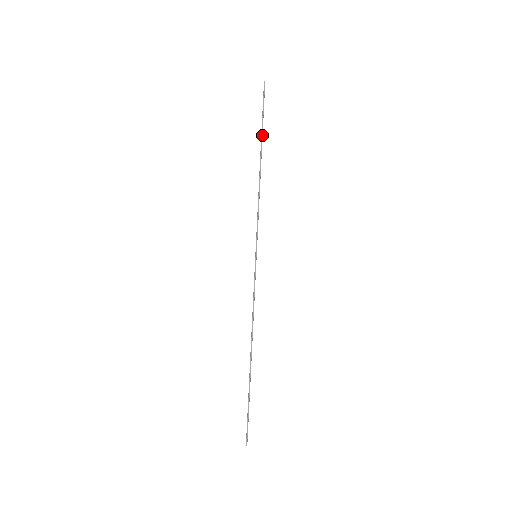
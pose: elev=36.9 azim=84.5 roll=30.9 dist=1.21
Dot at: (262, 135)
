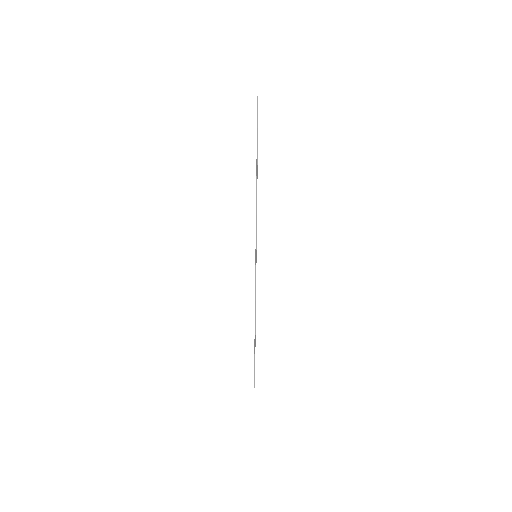
Dot at: (257, 150)
